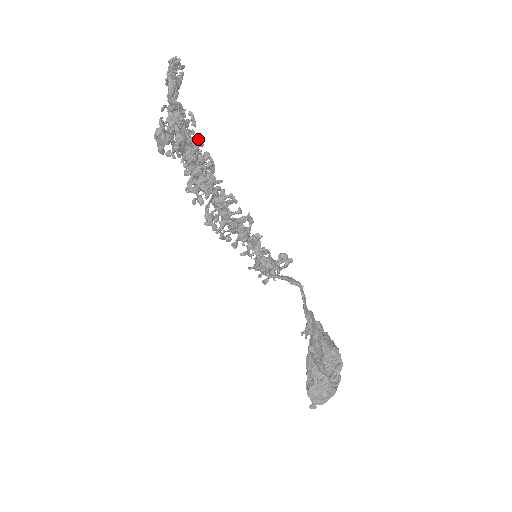
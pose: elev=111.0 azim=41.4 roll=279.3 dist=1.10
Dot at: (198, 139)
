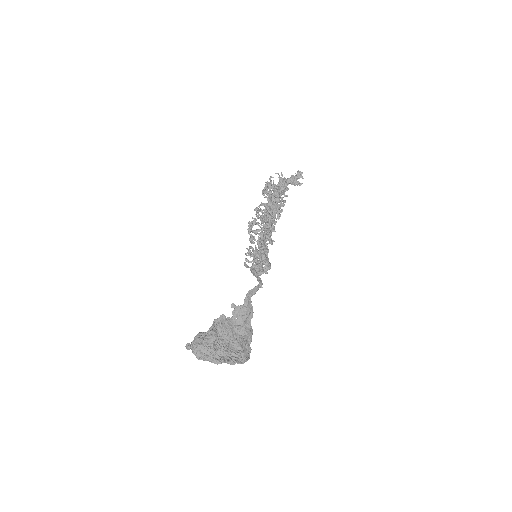
Dot at: occluded
